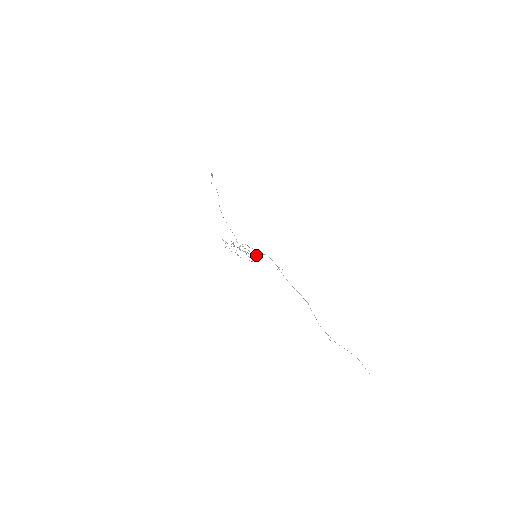
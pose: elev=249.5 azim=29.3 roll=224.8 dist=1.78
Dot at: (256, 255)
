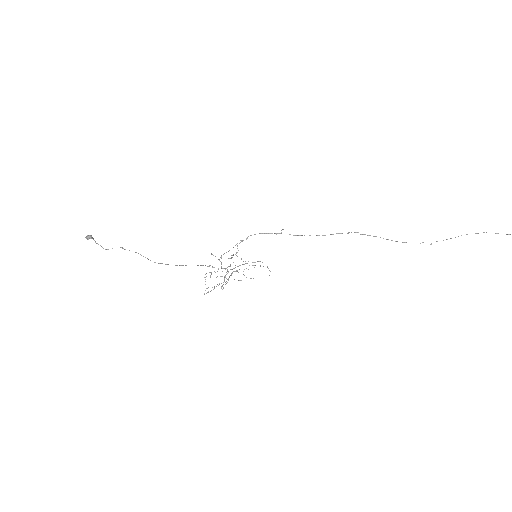
Dot at: (237, 248)
